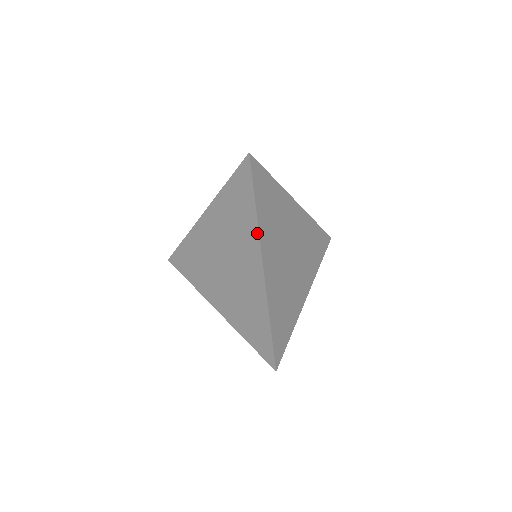
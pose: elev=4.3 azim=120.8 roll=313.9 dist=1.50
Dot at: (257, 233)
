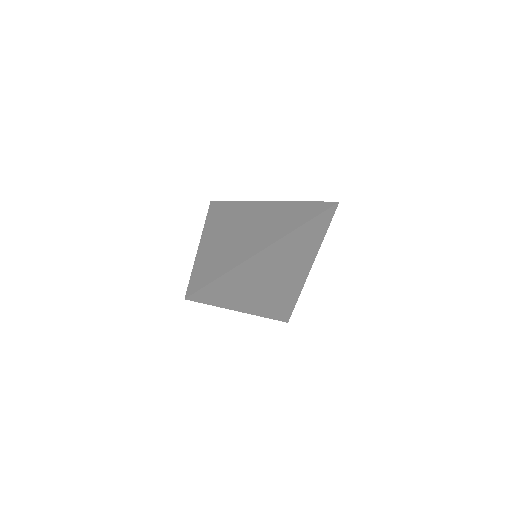
Dot at: (227, 307)
